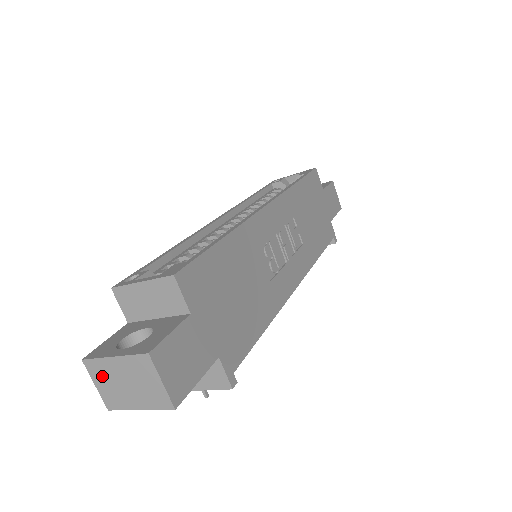
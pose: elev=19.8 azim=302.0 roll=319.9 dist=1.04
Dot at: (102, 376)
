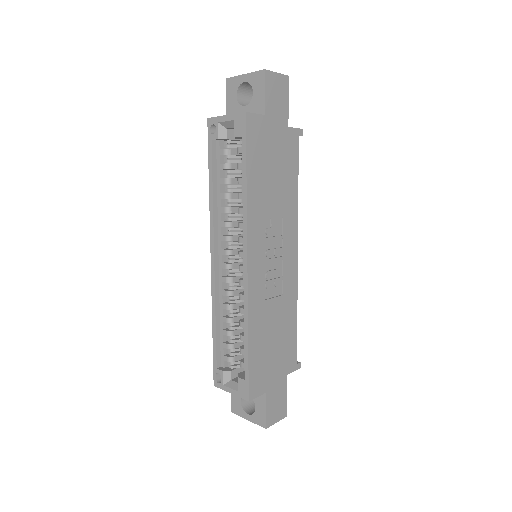
Dot at: occluded
